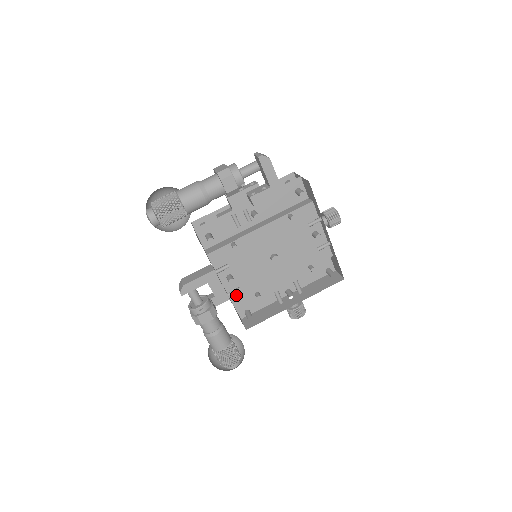
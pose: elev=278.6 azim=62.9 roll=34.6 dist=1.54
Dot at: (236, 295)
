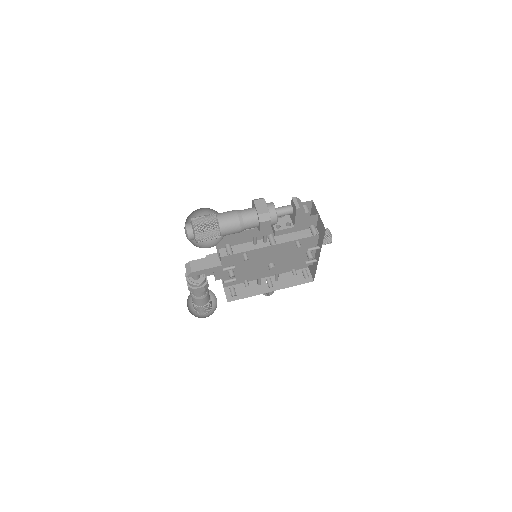
Dot at: occluded
